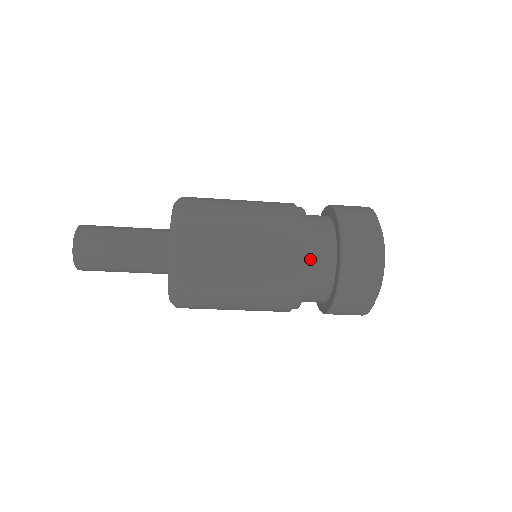
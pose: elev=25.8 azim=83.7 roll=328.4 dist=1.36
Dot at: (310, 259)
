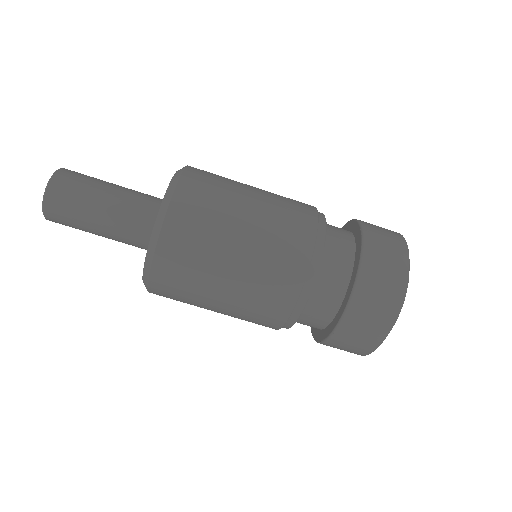
Dot at: (326, 241)
